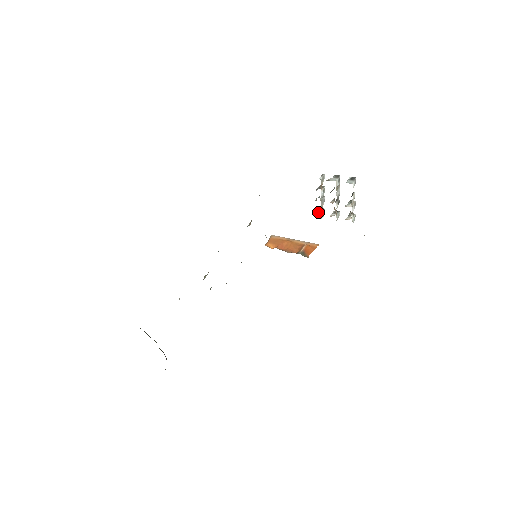
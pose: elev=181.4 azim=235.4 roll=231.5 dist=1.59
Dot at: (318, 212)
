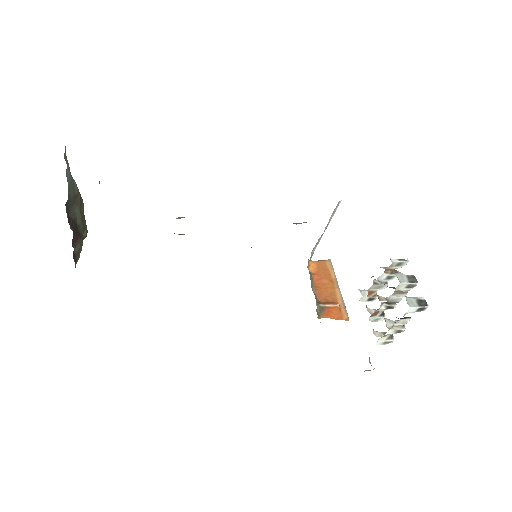
Dot at: (365, 290)
